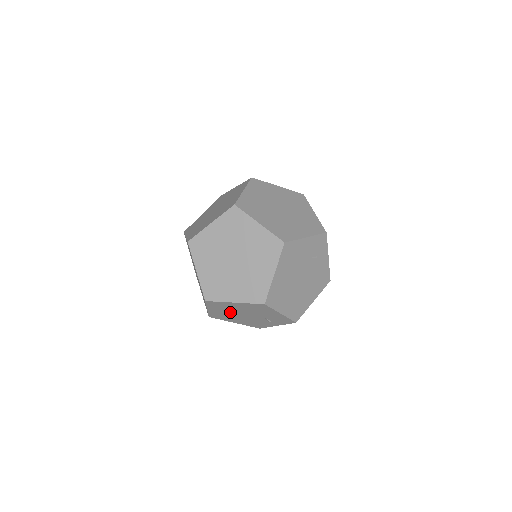
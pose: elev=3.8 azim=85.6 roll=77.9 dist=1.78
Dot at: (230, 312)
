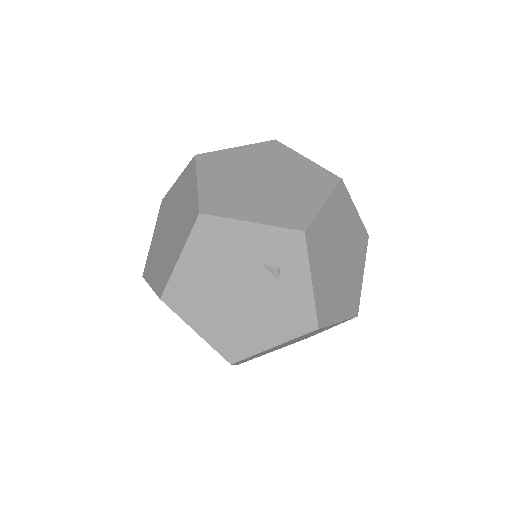
Dot at: occluded
